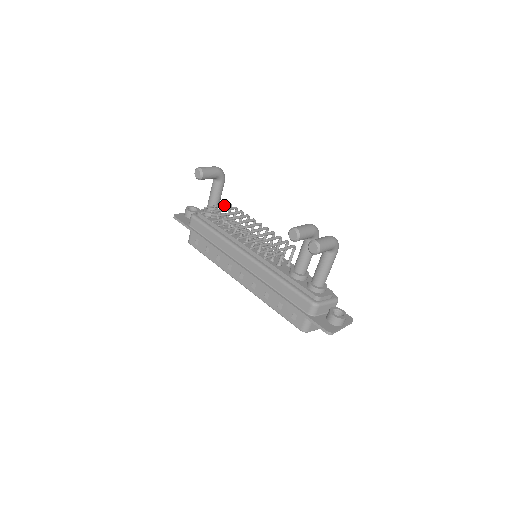
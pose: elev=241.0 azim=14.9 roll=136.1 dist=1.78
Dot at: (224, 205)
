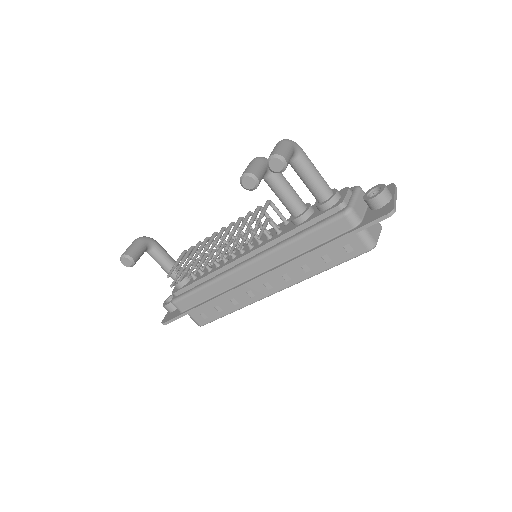
Dot at: (180, 258)
